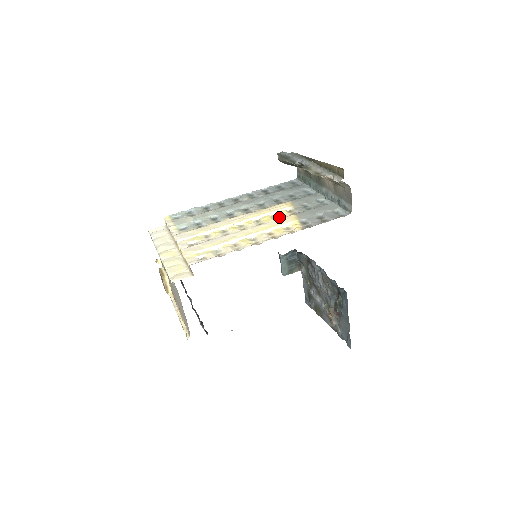
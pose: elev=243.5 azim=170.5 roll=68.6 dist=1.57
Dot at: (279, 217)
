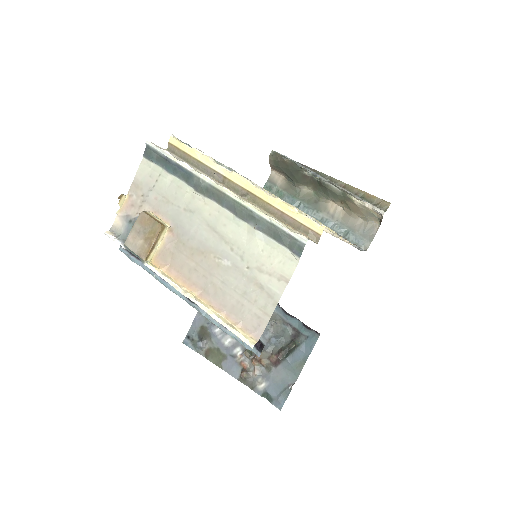
Dot at: occluded
